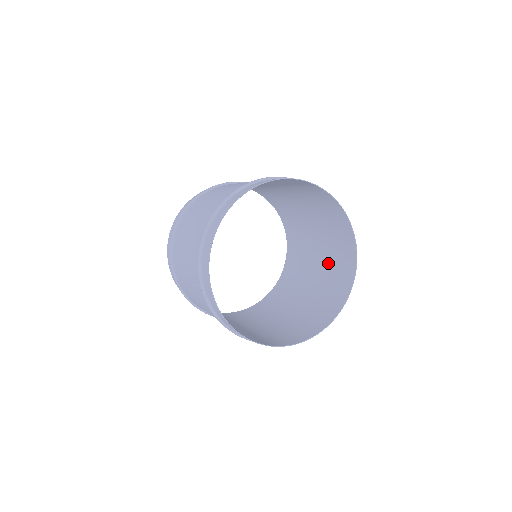
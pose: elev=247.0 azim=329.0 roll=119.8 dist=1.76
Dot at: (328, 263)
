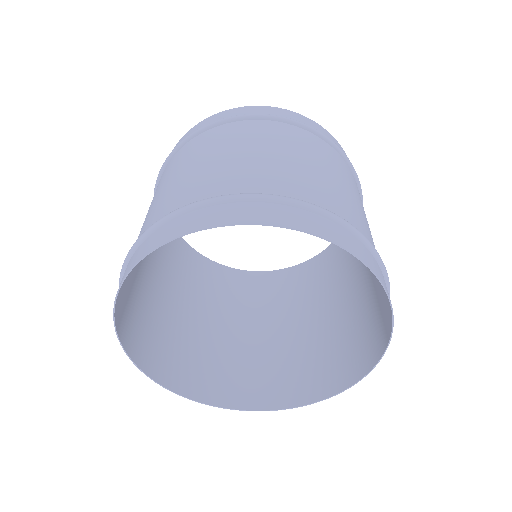
Dot at: occluded
